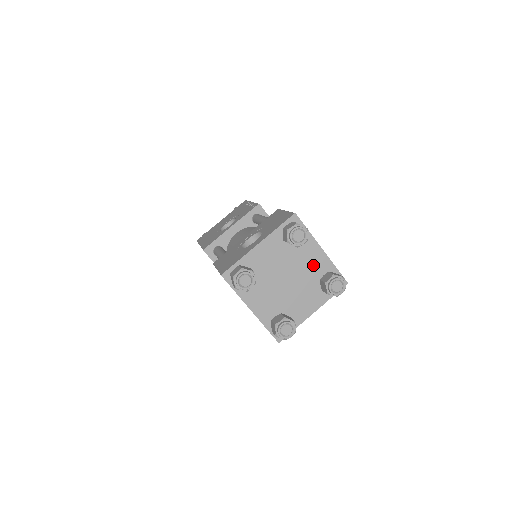
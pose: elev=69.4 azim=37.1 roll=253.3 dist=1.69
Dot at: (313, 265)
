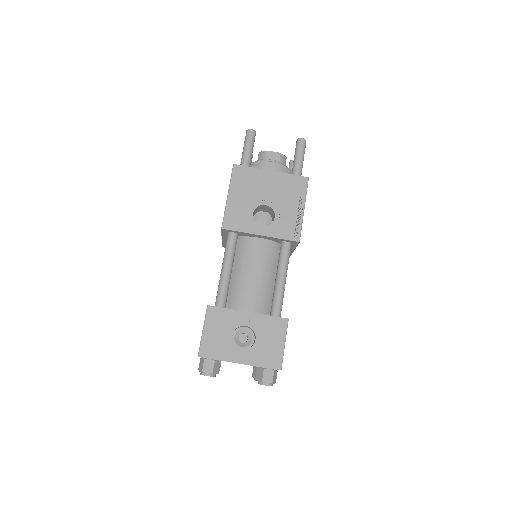
Dot at: occluded
